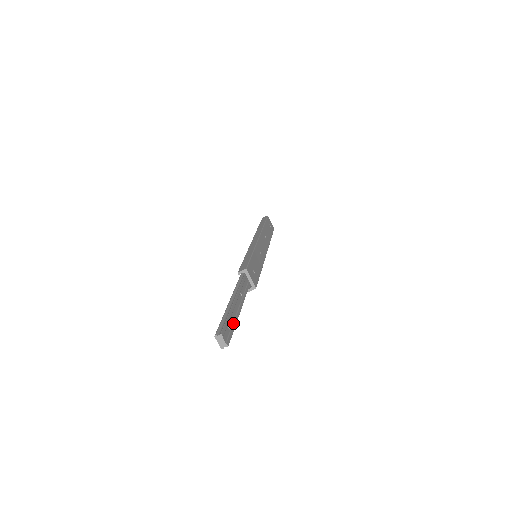
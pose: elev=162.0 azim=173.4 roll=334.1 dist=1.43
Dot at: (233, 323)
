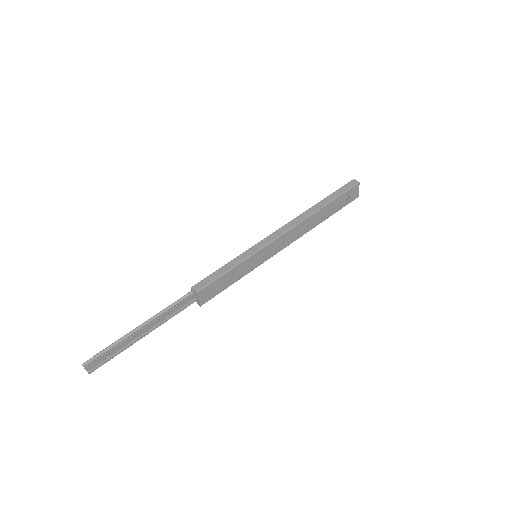
Dot at: (119, 351)
